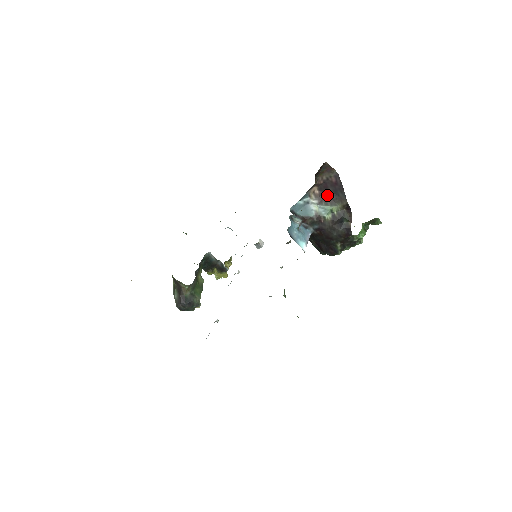
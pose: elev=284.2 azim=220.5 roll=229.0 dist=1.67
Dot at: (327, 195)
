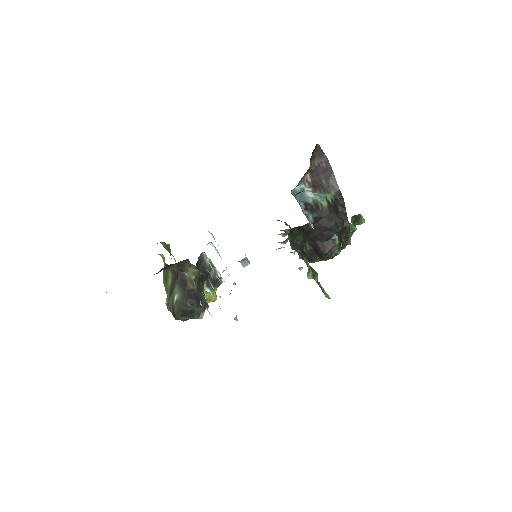
Dot at: (319, 183)
